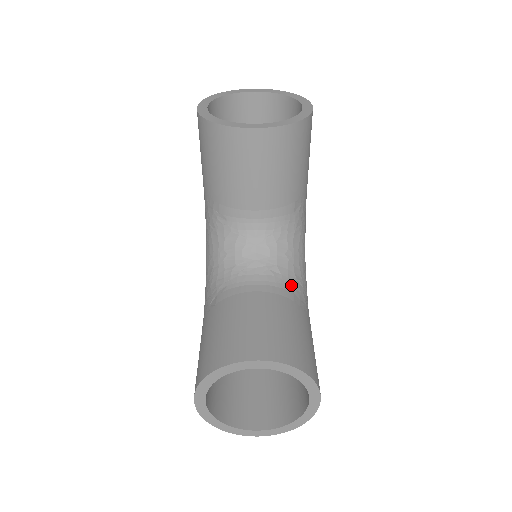
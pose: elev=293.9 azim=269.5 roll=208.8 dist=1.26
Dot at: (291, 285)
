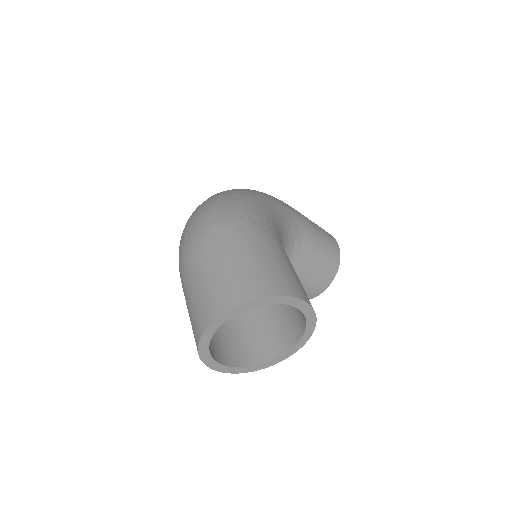
Dot at: (293, 244)
